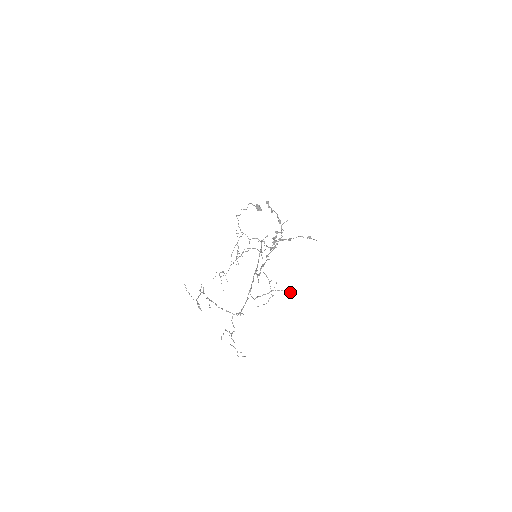
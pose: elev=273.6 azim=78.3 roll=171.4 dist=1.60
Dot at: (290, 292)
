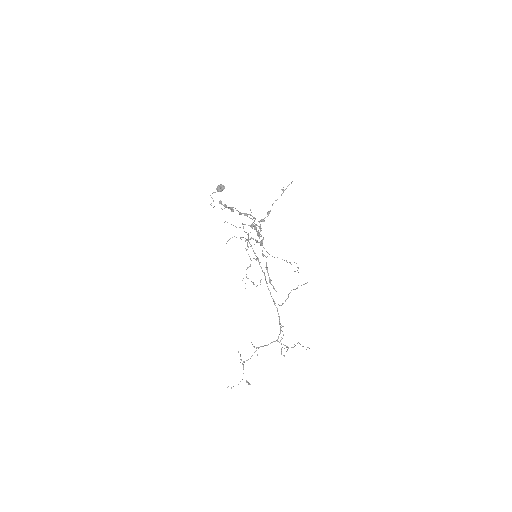
Dot at: occluded
